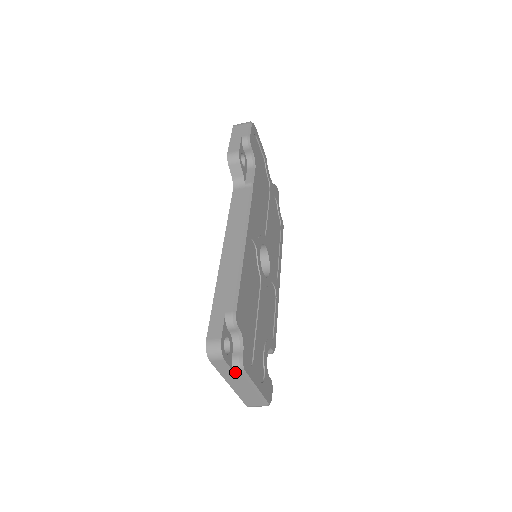
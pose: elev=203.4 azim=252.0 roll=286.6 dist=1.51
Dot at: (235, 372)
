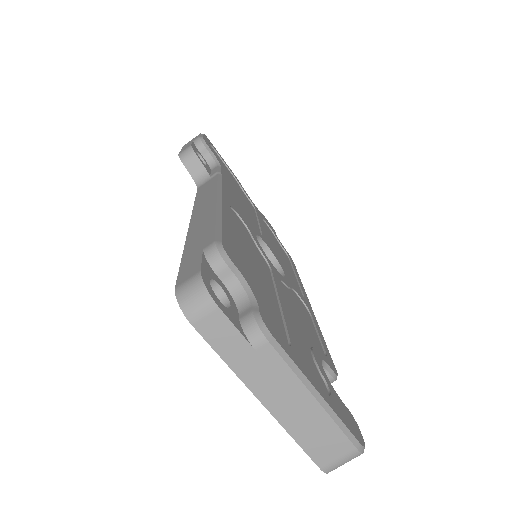
Dot at: (254, 346)
